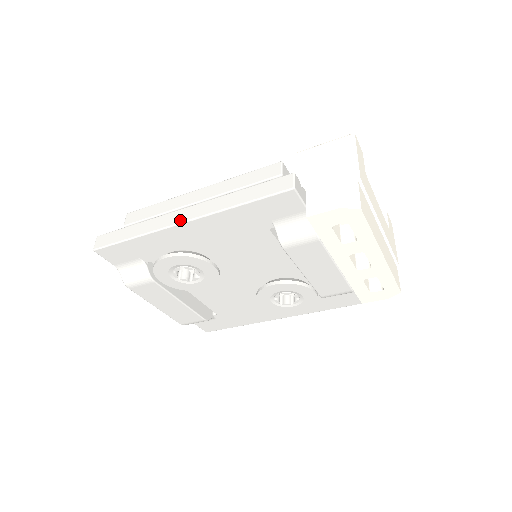
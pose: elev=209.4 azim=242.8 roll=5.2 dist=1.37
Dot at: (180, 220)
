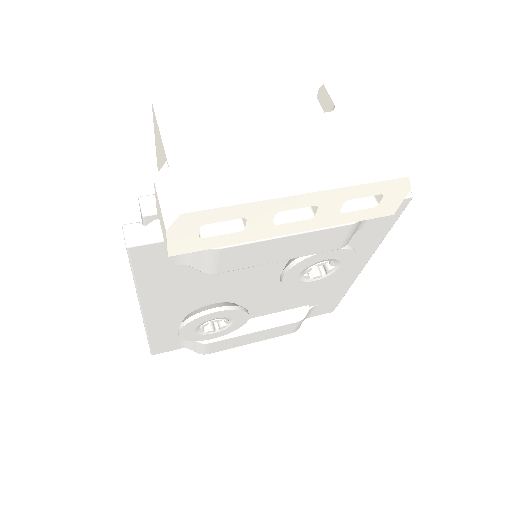
Dot at: (141, 313)
